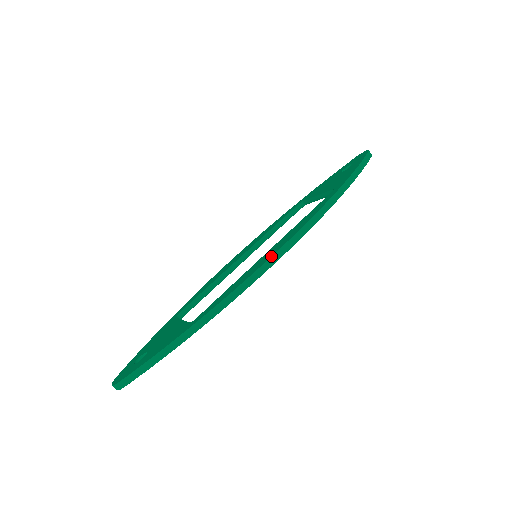
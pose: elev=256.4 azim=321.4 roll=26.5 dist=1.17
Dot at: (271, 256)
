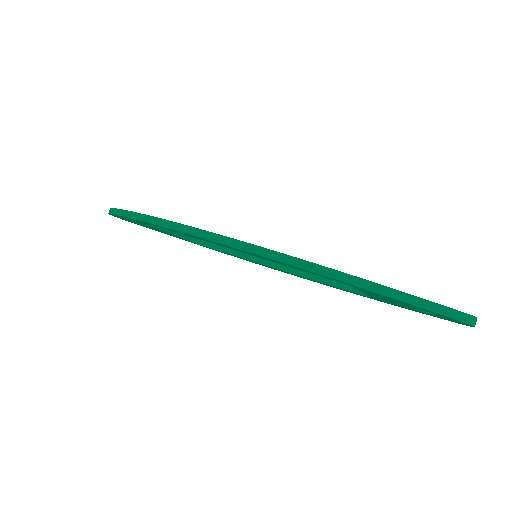
Dot at: occluded
